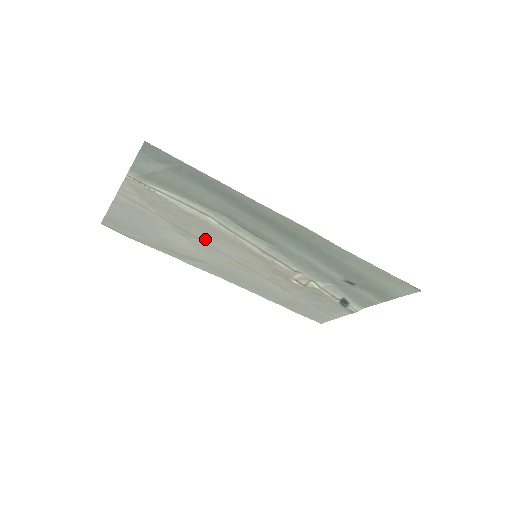
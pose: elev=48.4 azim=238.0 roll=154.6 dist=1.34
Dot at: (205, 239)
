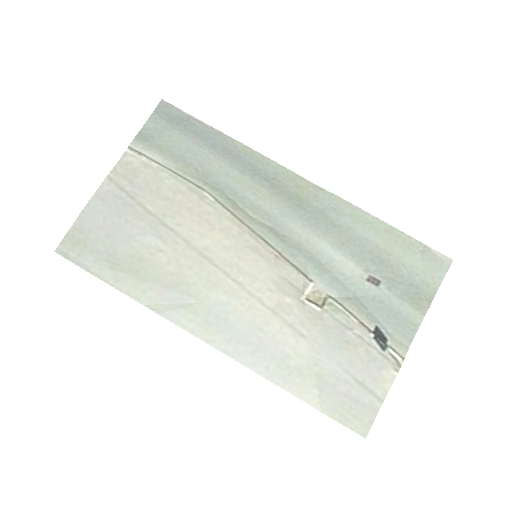
Dot at: (194, 239)
